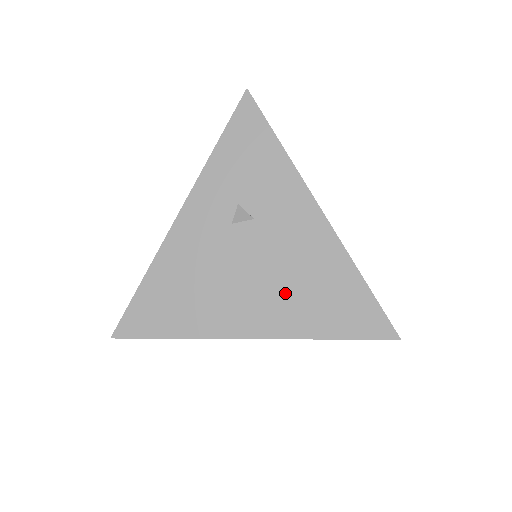
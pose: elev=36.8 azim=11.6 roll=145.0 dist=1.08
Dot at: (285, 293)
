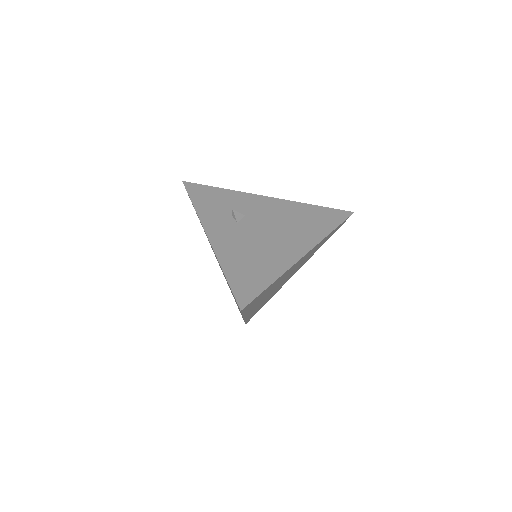
Dot at: (294, 229)
